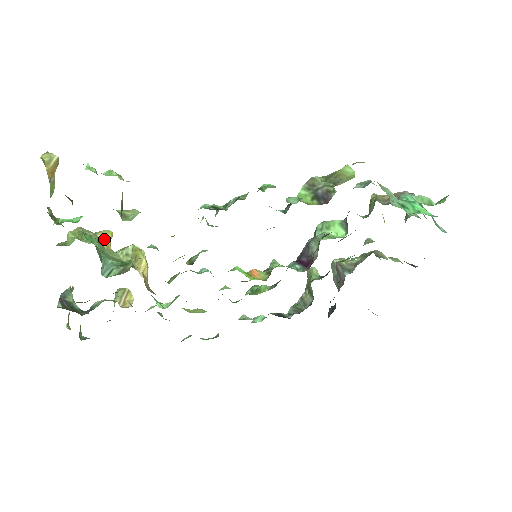
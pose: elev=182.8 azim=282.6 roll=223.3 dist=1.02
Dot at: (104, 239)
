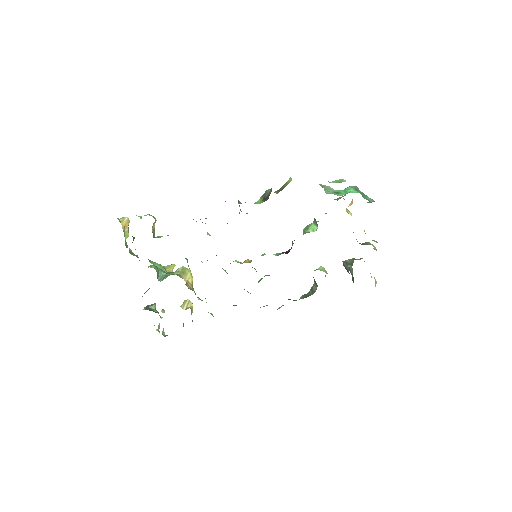
Dot at: (168, 268)
